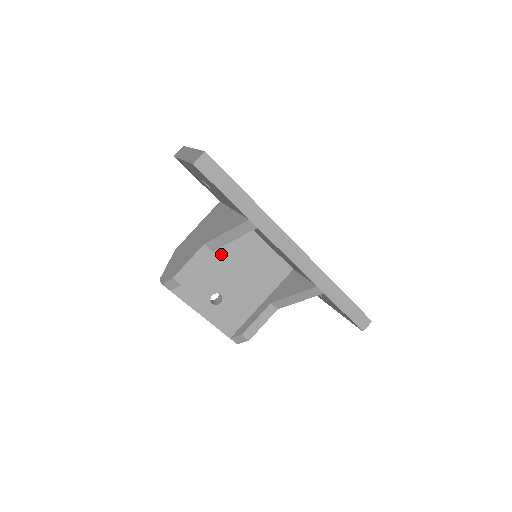
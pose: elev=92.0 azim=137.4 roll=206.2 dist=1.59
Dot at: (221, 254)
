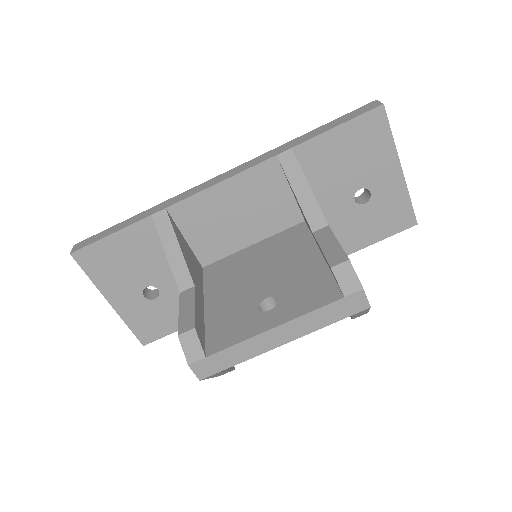
Dot at: (221, 290)
